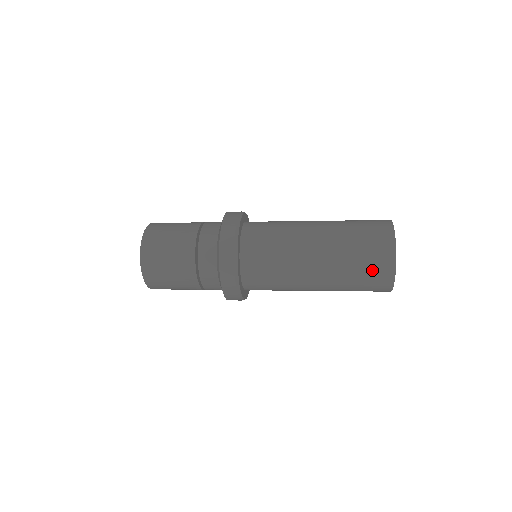
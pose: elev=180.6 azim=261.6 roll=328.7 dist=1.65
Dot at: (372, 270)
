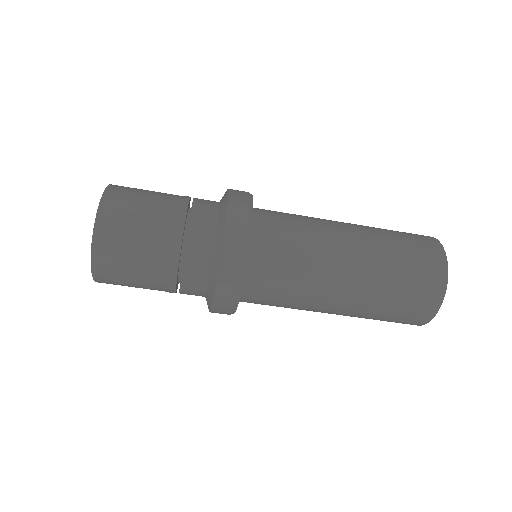
Dot at: (411, 235)
